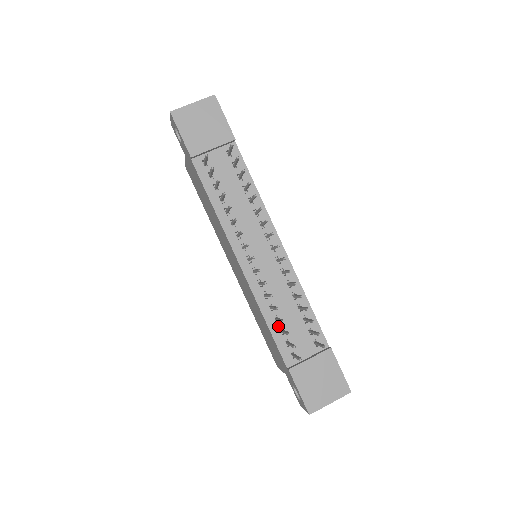
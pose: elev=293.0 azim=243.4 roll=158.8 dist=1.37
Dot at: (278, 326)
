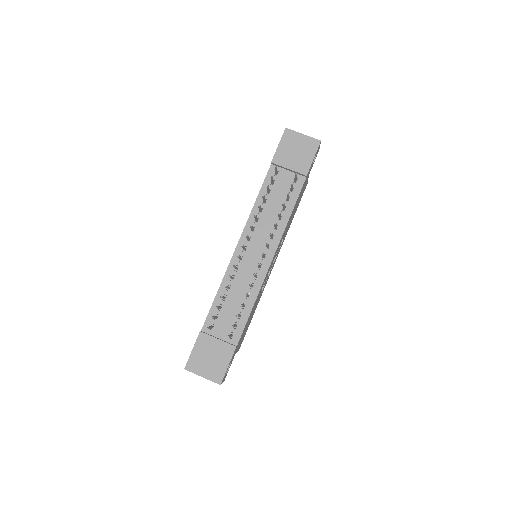
Dot at: (221, 302)
